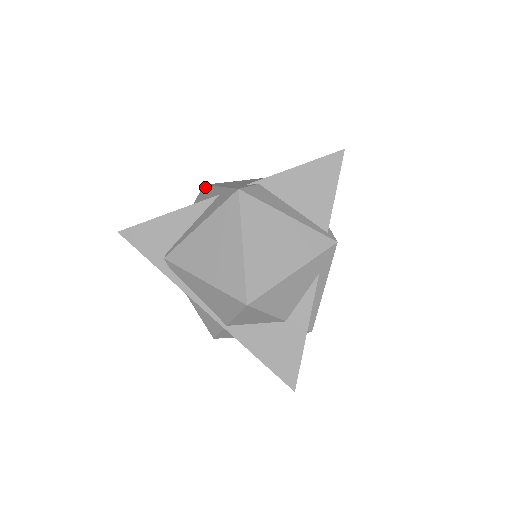
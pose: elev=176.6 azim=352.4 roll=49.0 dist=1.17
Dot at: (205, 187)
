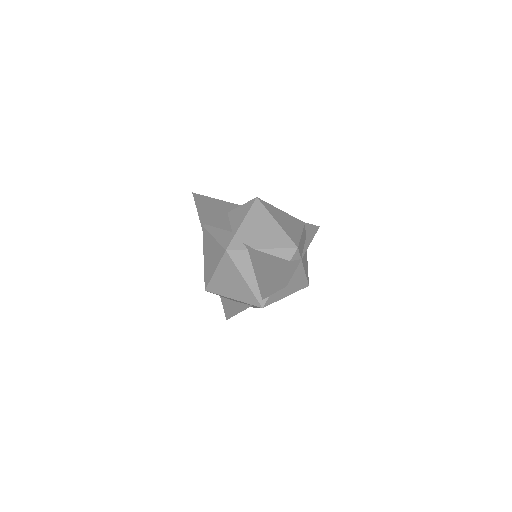
Dot at: (252, 203)
